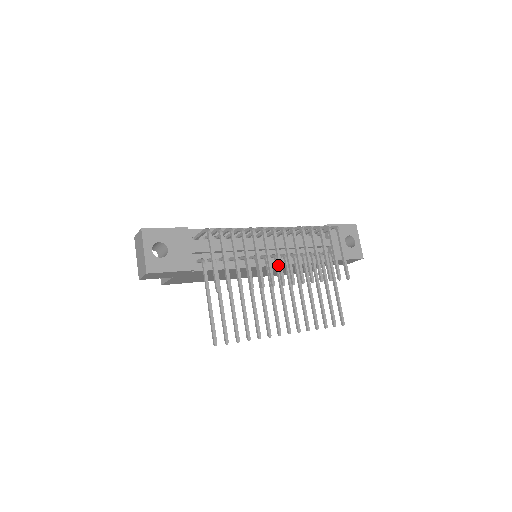
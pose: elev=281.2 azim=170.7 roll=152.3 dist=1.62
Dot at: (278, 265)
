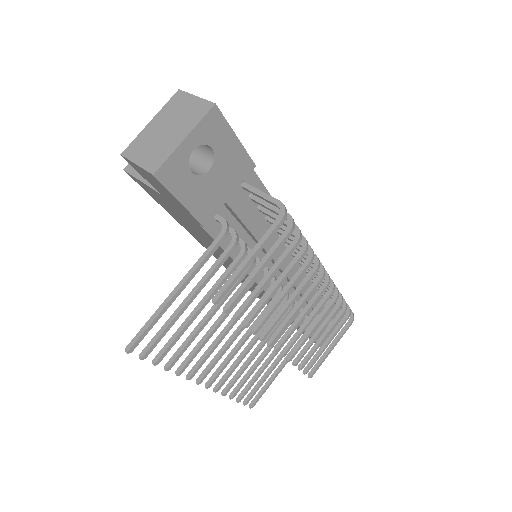
Dot at: (287, 317)
